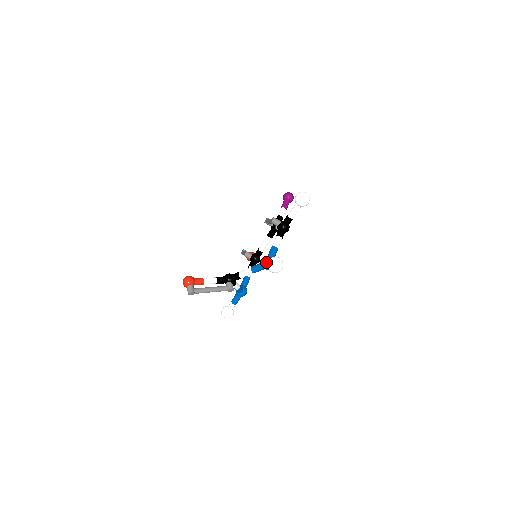
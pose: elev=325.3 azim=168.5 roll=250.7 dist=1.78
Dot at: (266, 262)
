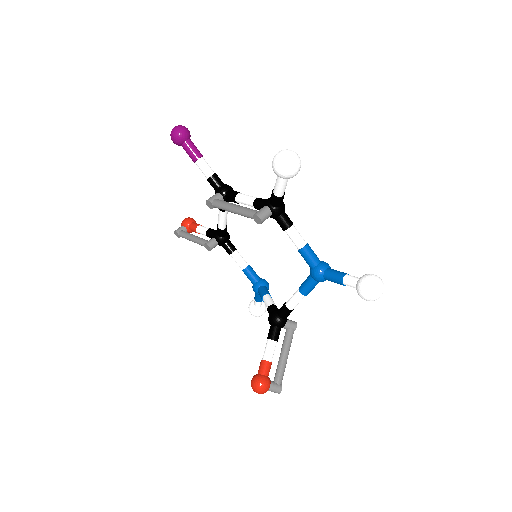
Dot at: (328, 280)
